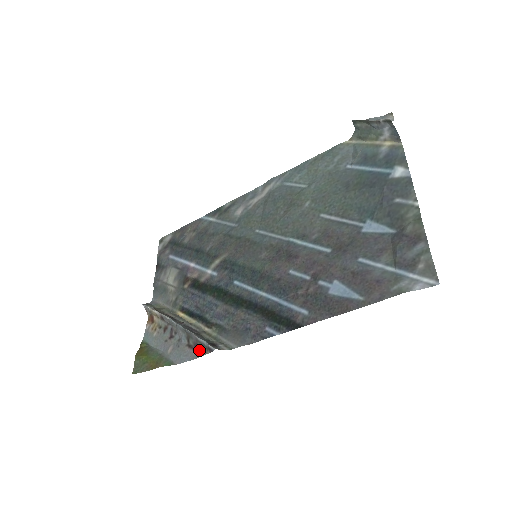
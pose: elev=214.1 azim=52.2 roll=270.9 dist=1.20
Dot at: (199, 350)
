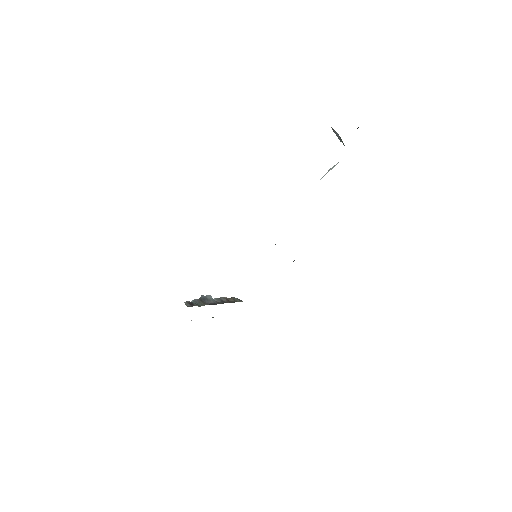
Dot at: occluded
